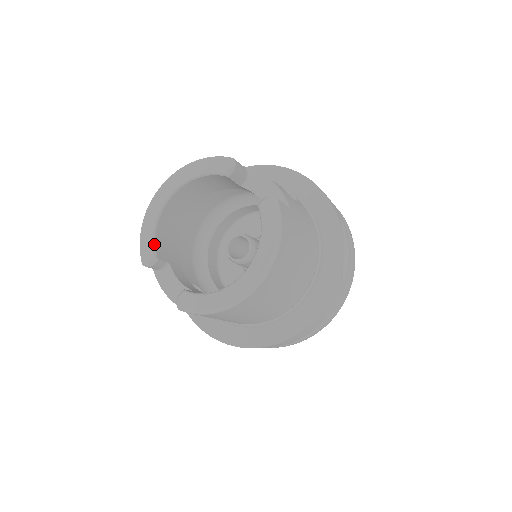
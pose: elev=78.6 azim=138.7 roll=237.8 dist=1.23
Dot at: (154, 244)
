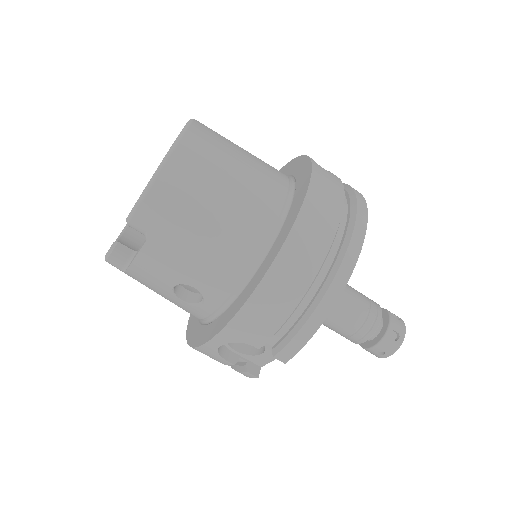
Dot at: occluded
